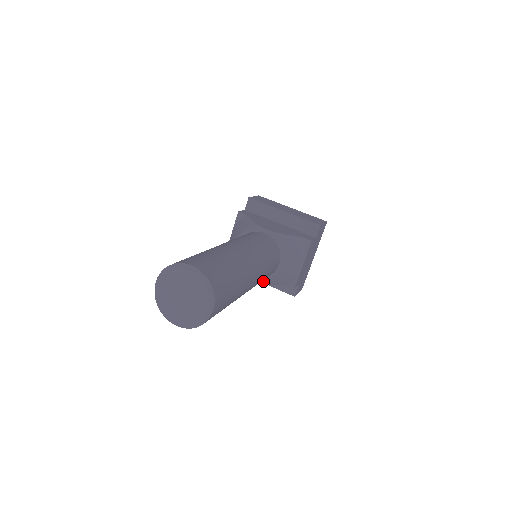
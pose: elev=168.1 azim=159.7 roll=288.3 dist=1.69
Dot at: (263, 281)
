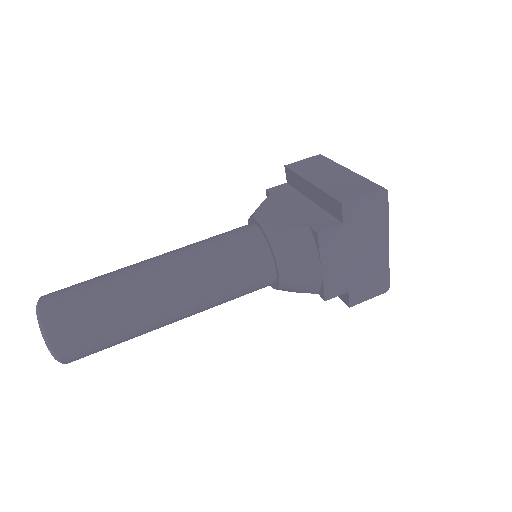
Dot at: (275, 288)
